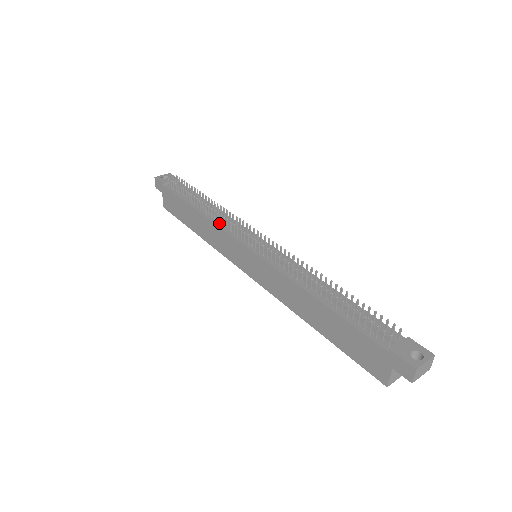
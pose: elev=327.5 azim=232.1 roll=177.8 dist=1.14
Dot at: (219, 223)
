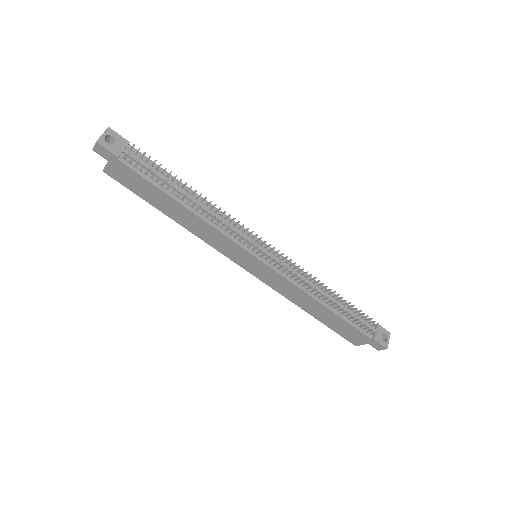
Dot at: (219, 227)
